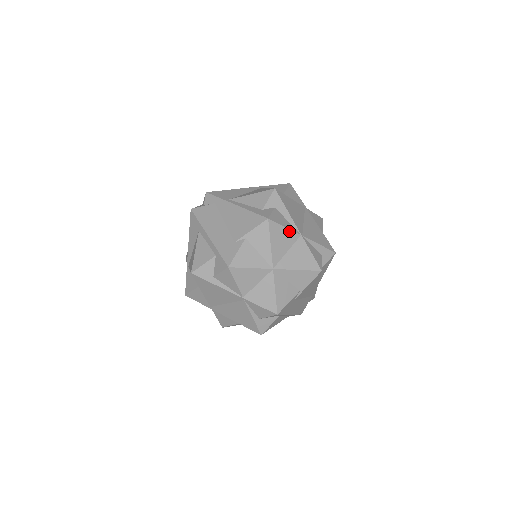
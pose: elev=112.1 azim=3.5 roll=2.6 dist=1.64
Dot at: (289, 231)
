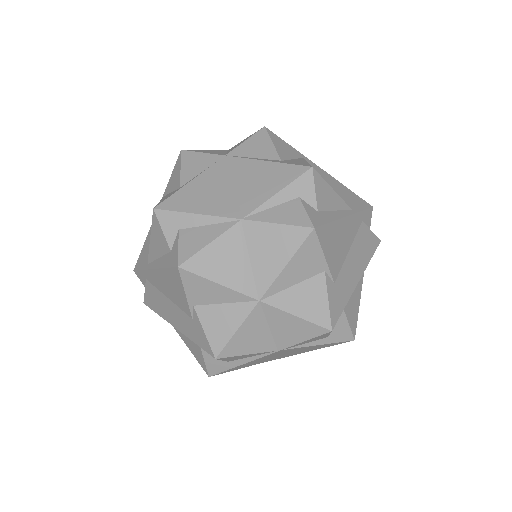
Dot at: (221, 239)
